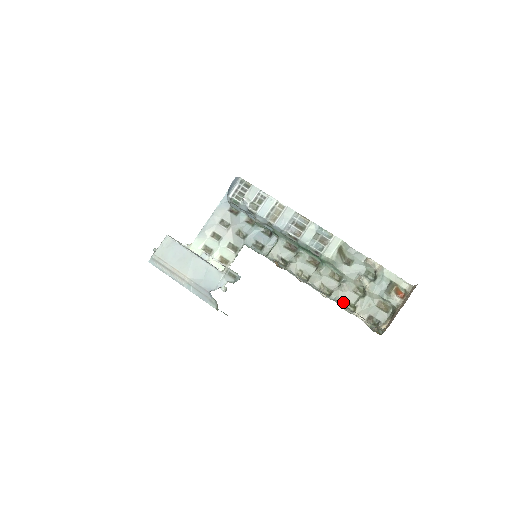
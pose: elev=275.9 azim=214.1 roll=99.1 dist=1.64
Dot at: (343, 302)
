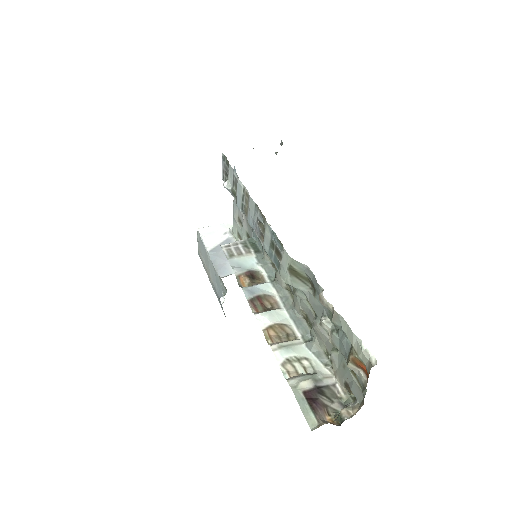
Dot at: (322, 347)
